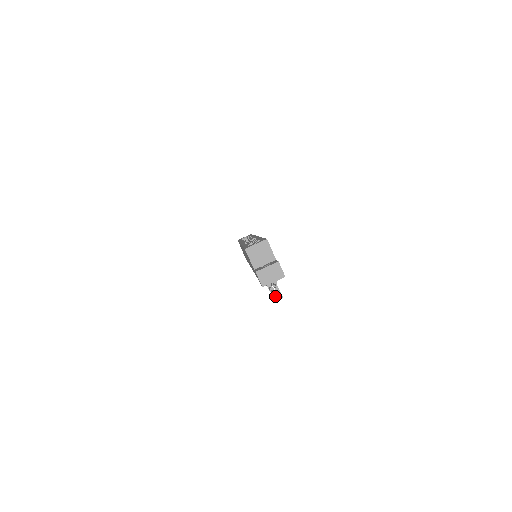
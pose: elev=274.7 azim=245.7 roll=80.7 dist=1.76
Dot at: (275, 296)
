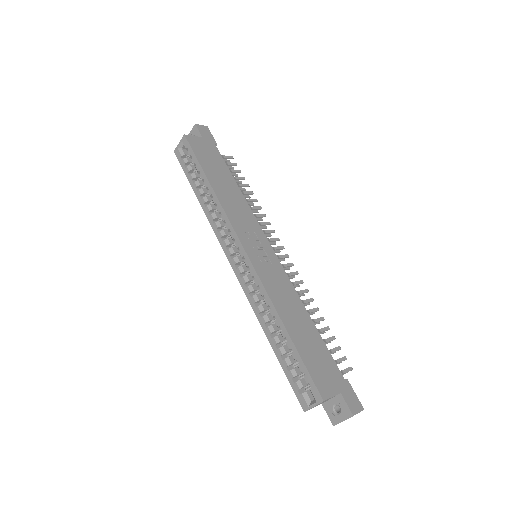
Dot at: occluded
